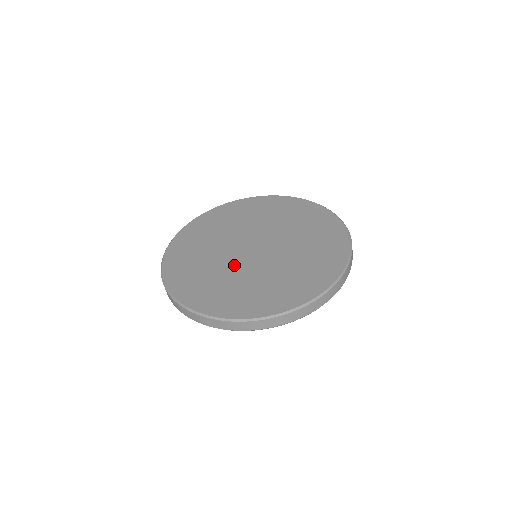
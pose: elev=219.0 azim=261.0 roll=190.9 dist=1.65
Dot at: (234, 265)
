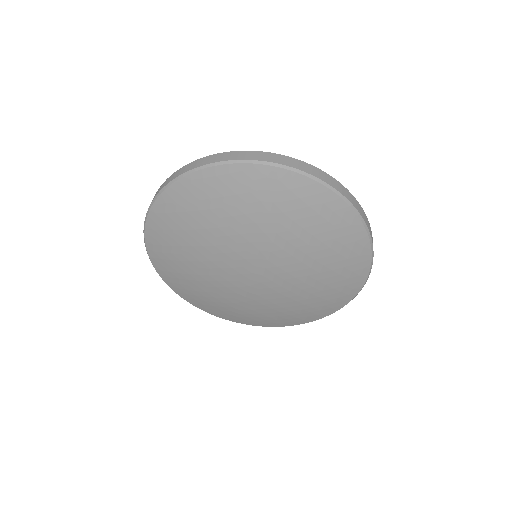
Dot at: occluded
